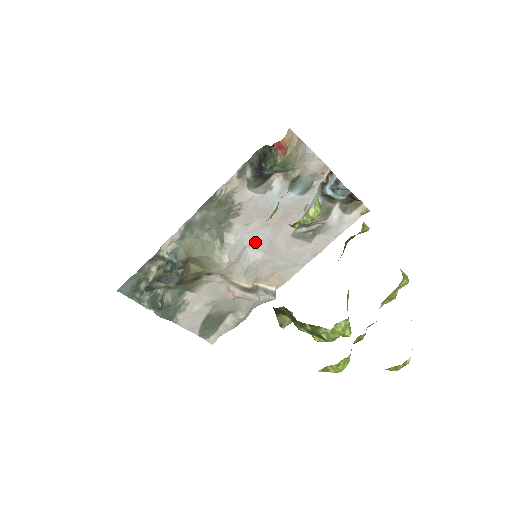
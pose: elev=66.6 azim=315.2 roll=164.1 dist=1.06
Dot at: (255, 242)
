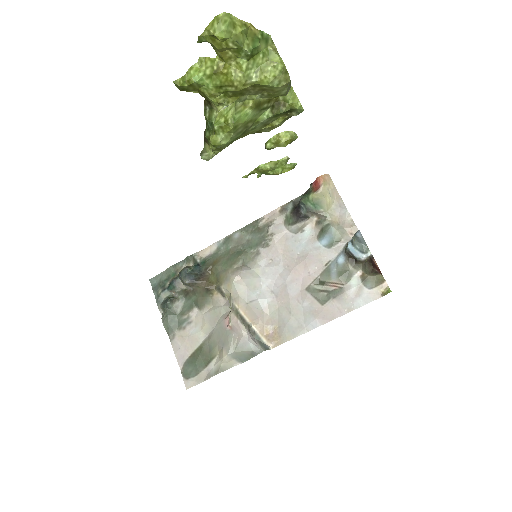
Dot at: (272, 281)
